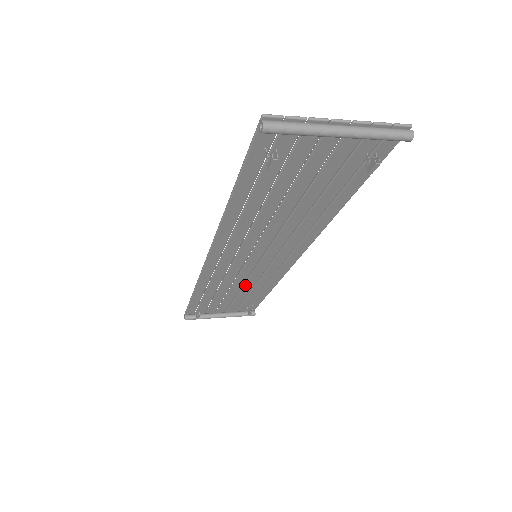
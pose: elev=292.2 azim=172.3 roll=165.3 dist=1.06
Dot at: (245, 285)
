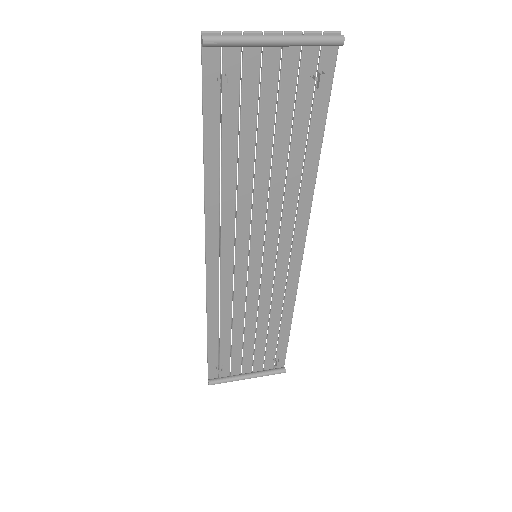
Dot at: (259, 314)
